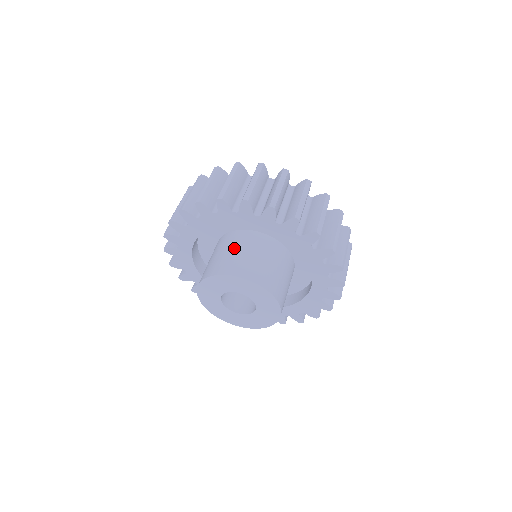
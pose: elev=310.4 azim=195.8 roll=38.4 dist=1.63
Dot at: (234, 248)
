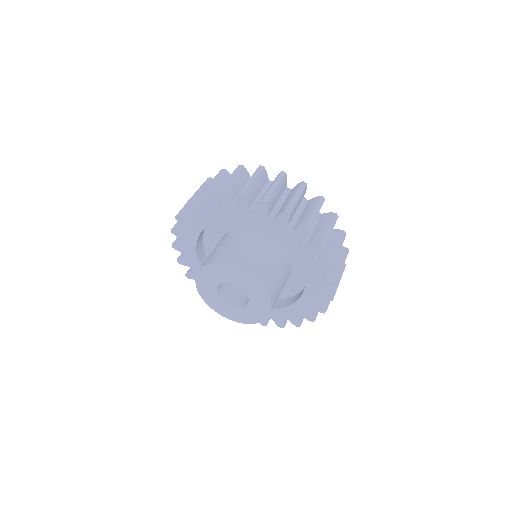
Dot at: (223, 243)
